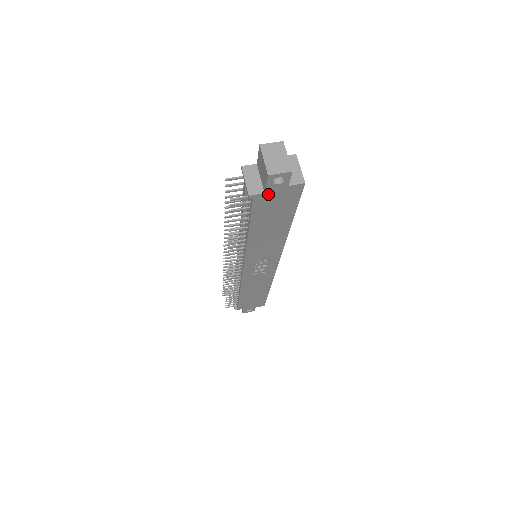
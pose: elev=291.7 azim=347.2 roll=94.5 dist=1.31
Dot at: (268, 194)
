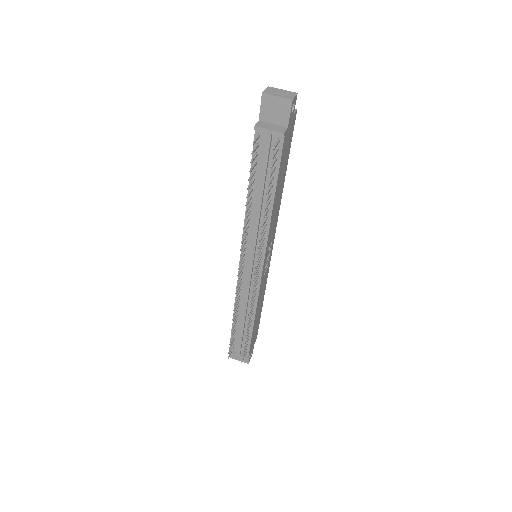
Dot at: (288, 129)
